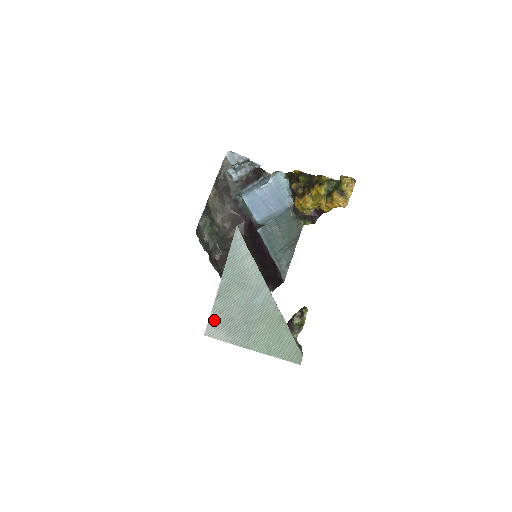
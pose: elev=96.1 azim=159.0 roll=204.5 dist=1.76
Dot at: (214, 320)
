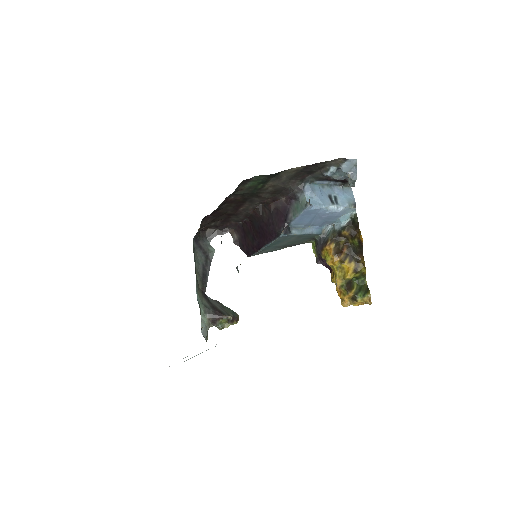
Dot at: occluded
